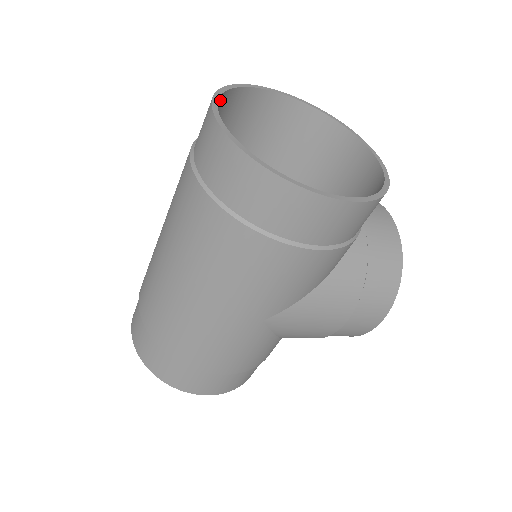
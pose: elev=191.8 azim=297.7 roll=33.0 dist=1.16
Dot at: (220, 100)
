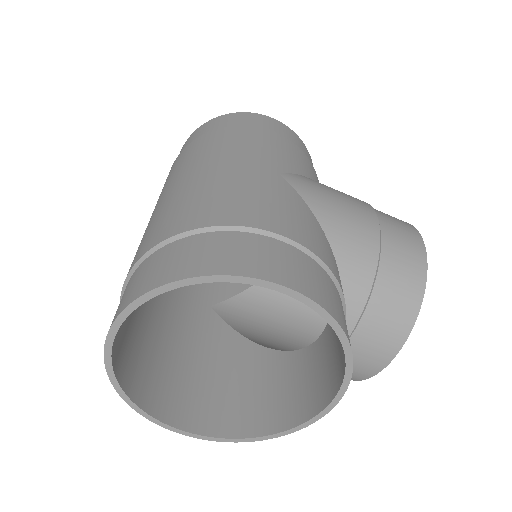
Dot at: occluded
